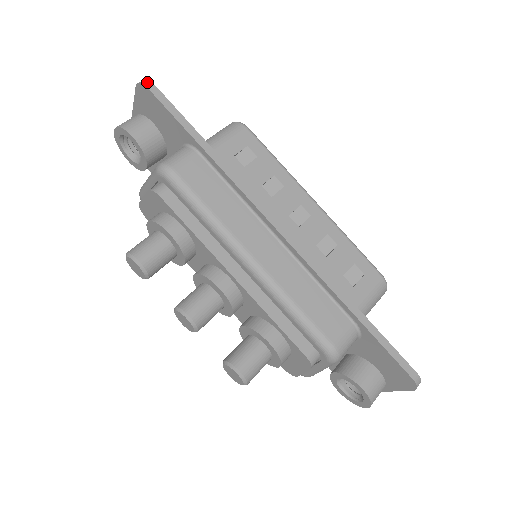
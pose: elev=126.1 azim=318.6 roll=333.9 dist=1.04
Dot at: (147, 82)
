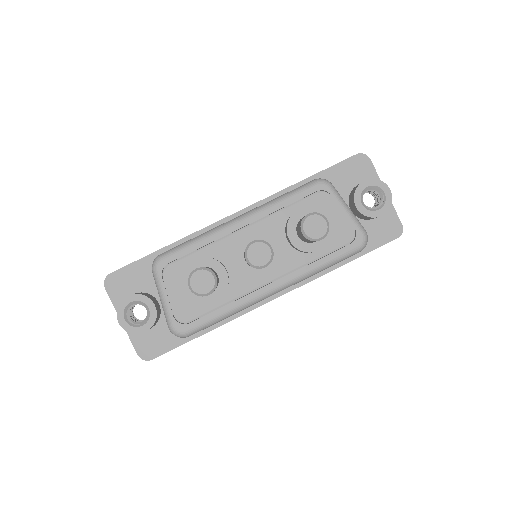
Dot at: (107, 276)
